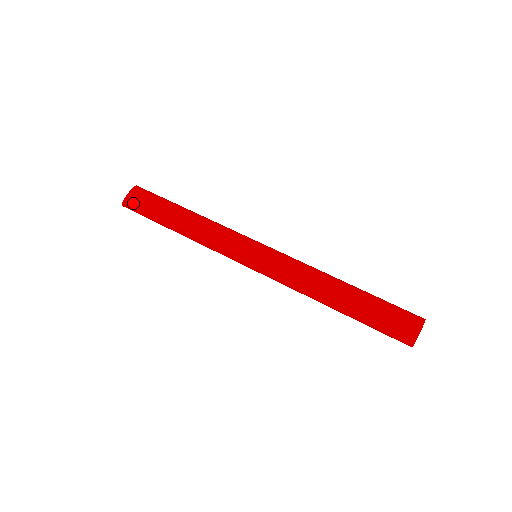
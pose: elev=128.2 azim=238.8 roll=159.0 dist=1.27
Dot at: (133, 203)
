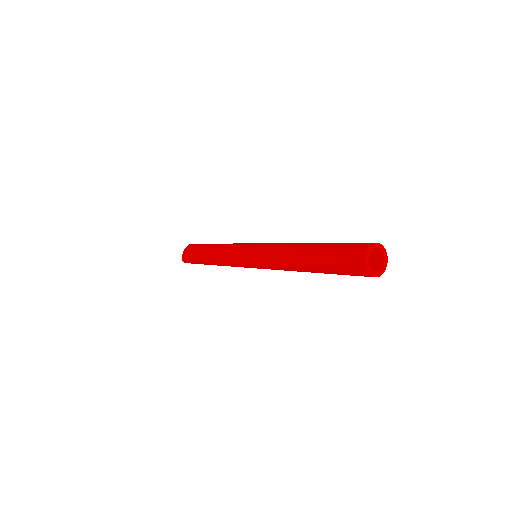
Dot at: (185, 252)
